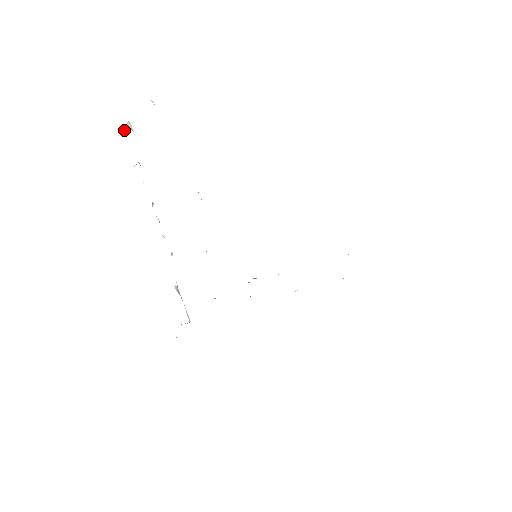
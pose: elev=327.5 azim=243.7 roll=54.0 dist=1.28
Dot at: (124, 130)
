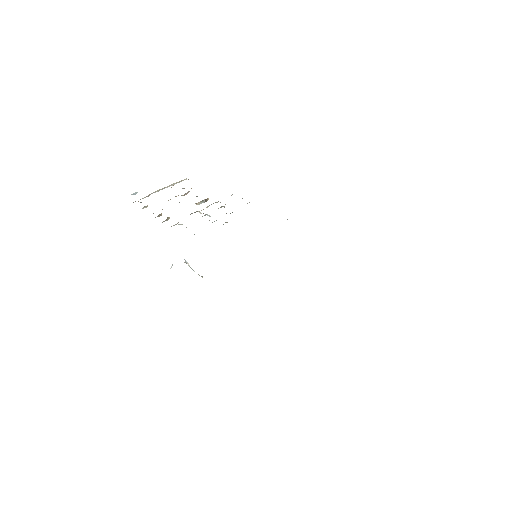
Dot at: occluded
